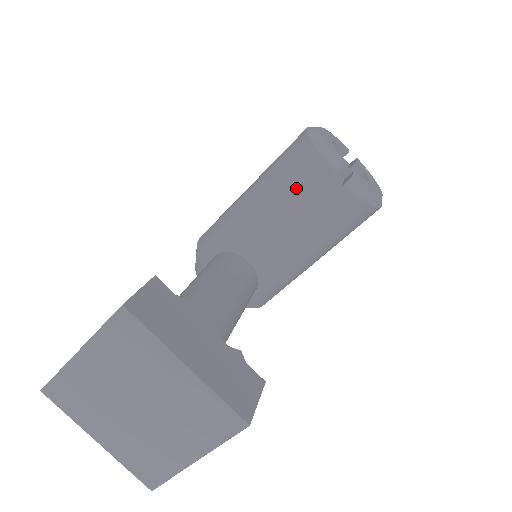
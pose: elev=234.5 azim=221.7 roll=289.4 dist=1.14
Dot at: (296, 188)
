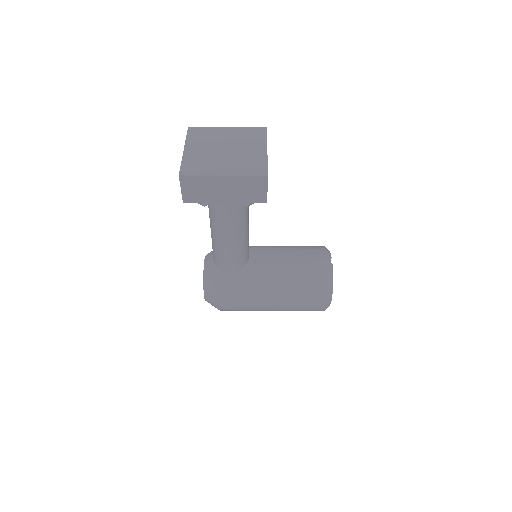
Dot at: (303, 249)
